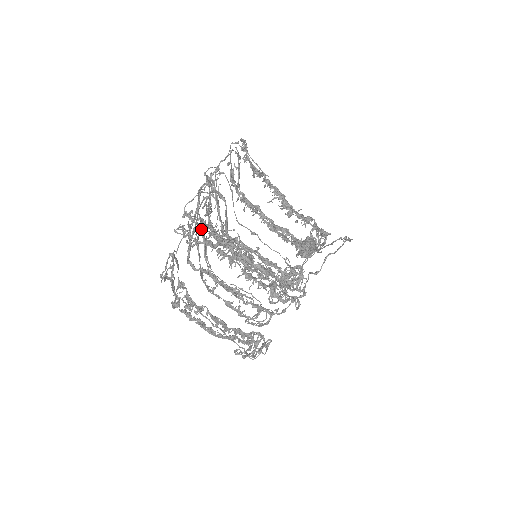
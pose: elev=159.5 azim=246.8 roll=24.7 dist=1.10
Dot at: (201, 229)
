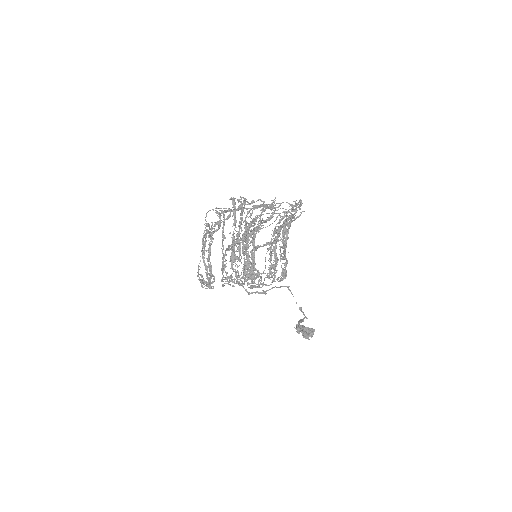
Dot at: occluded
